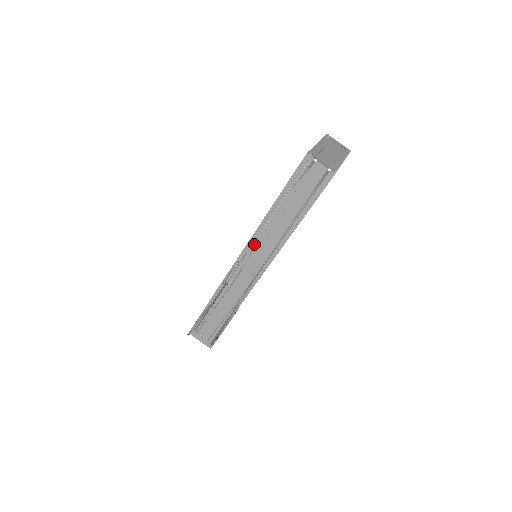
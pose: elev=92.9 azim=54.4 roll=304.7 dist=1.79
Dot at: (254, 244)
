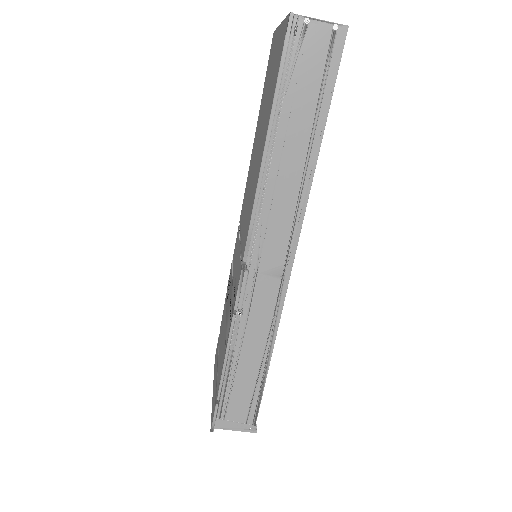
Dot at: (260, 222)
